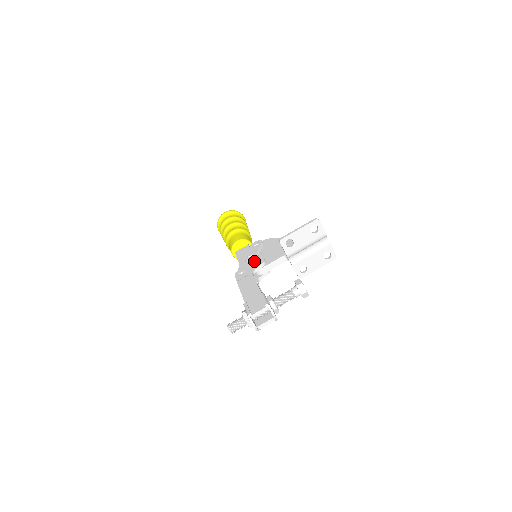
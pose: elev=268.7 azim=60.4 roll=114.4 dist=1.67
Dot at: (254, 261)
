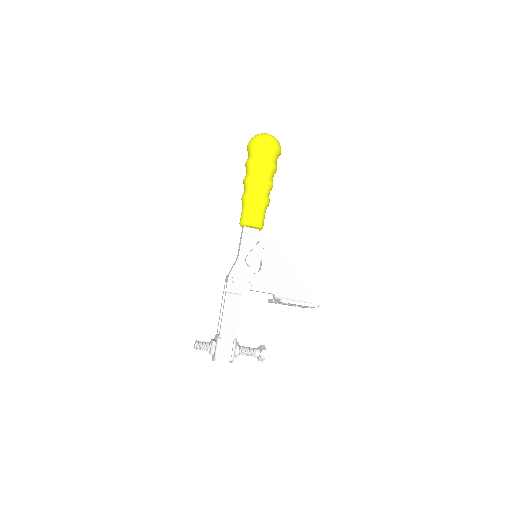
Dot at: (251, 276)
